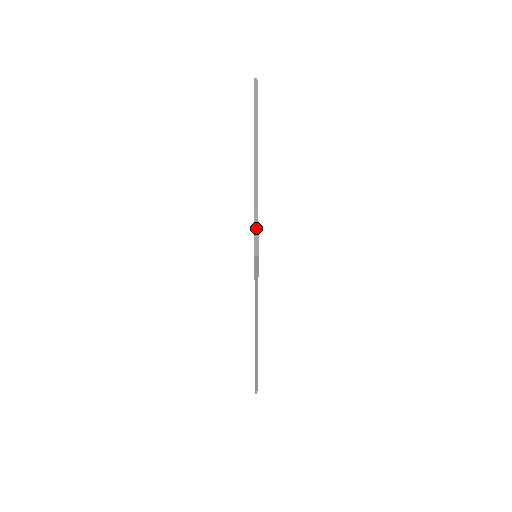
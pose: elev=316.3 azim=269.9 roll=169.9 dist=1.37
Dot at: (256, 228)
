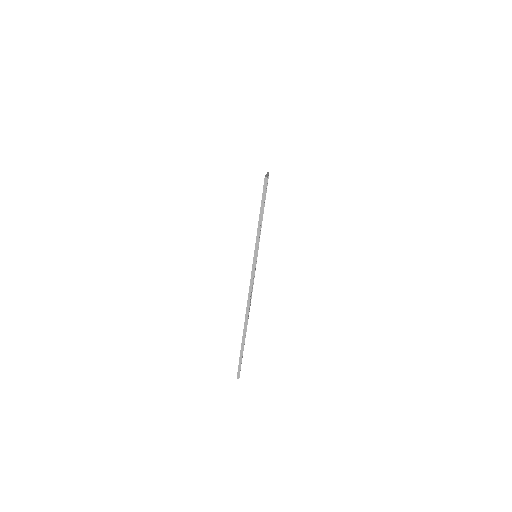
Dot at: (241, 358)
